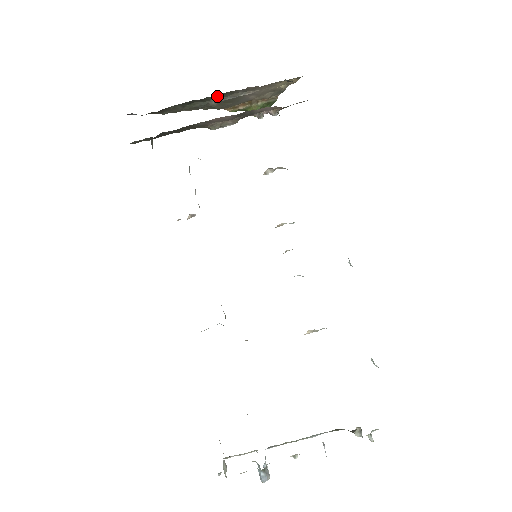
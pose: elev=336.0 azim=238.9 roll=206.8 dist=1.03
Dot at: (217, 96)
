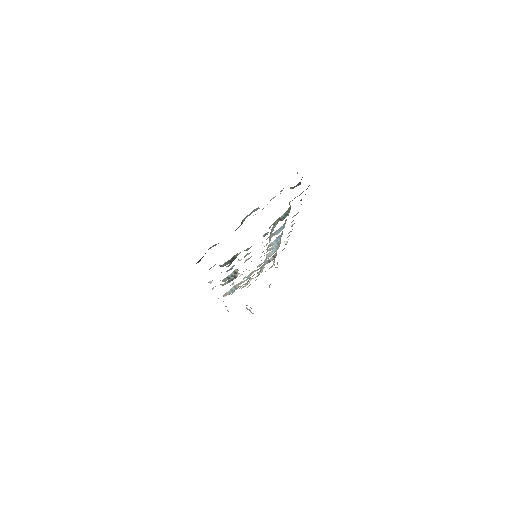
Dot at: occluded
